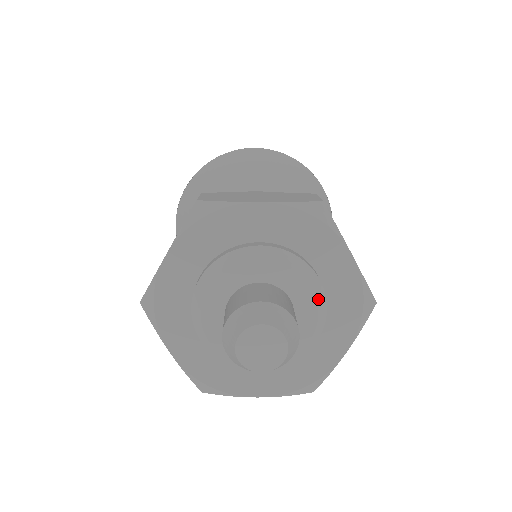
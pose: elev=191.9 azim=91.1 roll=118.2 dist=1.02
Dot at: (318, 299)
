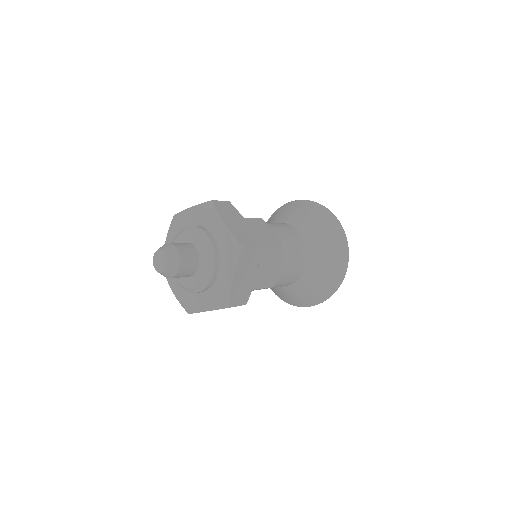
Dot at: (206, 246)
